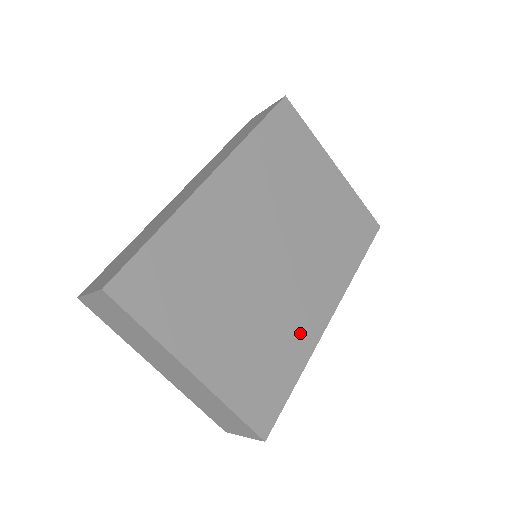
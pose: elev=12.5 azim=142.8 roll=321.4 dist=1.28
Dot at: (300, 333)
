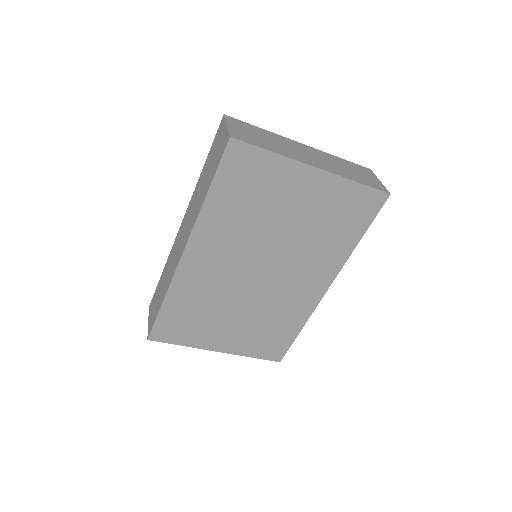
Dot at: (296, 309)
